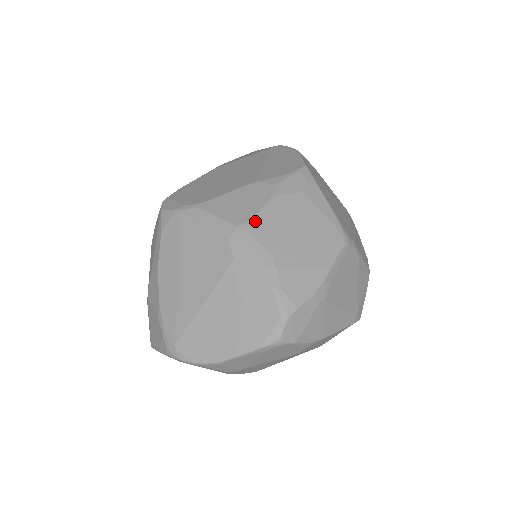
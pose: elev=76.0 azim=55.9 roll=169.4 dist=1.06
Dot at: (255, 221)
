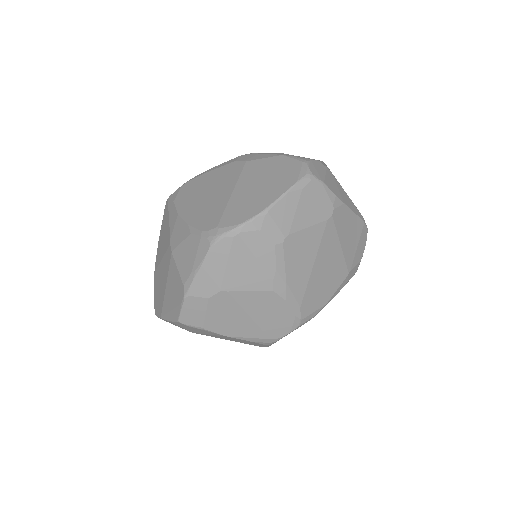
Dot at: occluded
